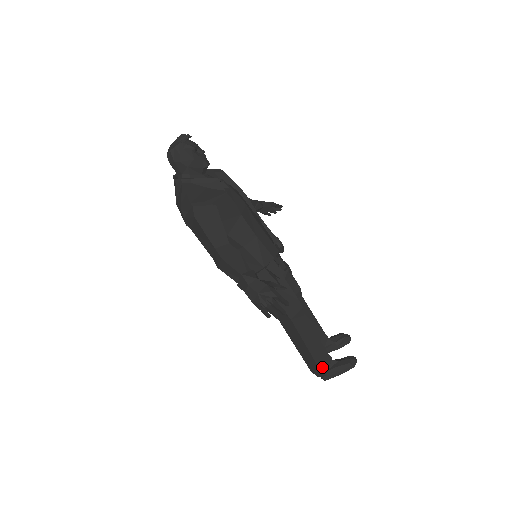
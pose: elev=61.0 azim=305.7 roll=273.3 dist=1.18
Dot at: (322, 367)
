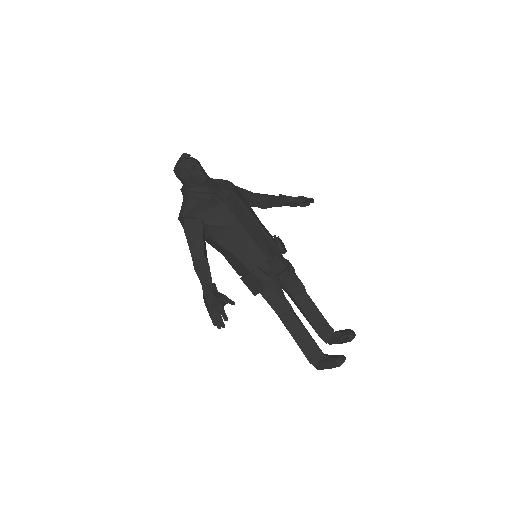
Dot at: (311, 359)
